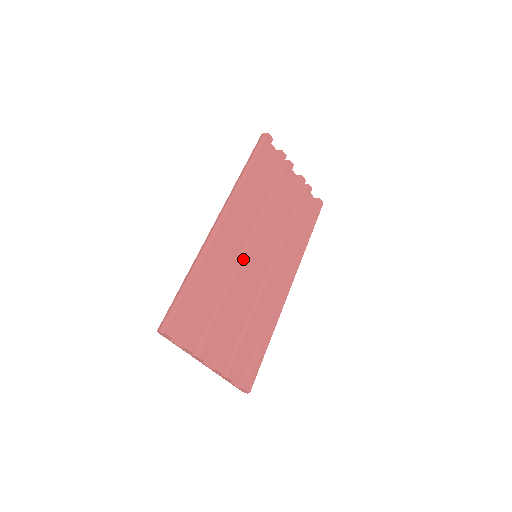
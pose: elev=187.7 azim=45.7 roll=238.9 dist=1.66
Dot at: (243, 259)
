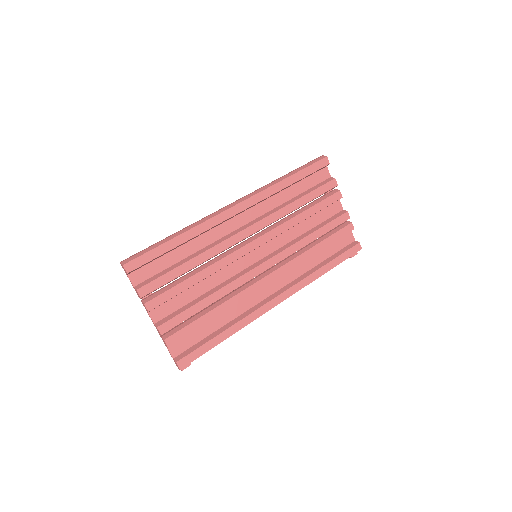
Dot at: (238, 249)
